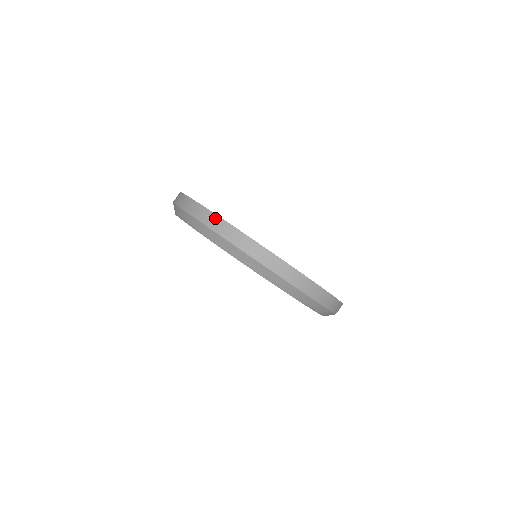
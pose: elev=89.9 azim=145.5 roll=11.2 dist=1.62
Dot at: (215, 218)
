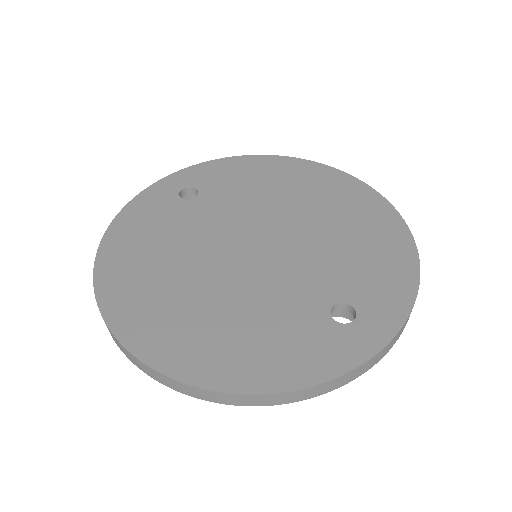
Dot at: (97, 258)
